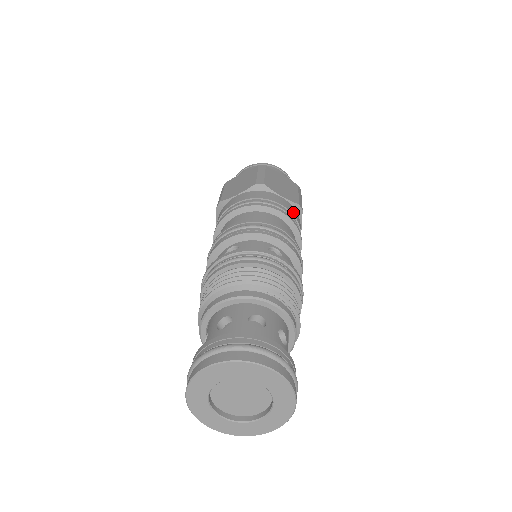
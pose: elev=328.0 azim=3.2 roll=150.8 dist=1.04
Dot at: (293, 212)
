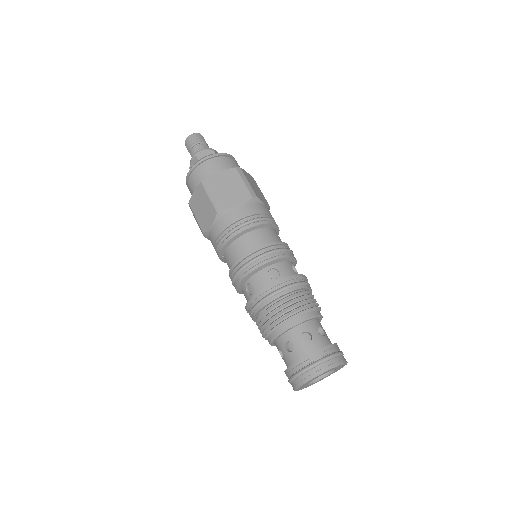
Dot at: occluded
